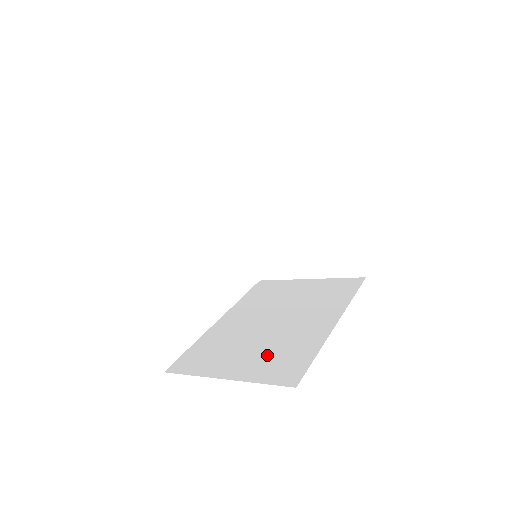
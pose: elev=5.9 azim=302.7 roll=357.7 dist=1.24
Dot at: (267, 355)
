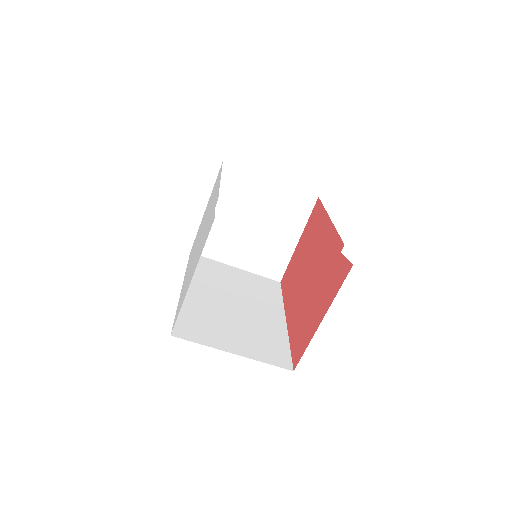
Dot at: (254, 338)
